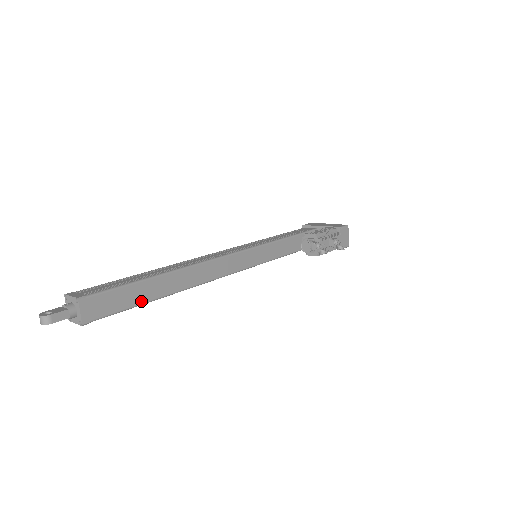
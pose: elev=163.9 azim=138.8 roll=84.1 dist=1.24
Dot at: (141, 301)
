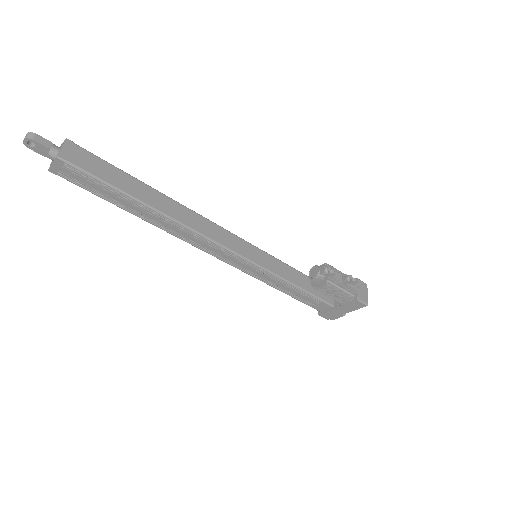
Dot at: (122, 188)
